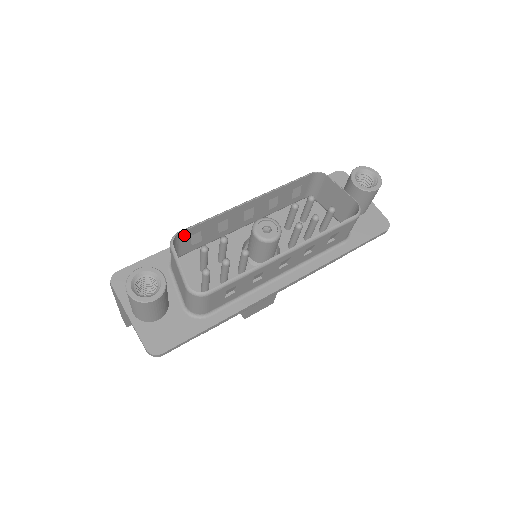
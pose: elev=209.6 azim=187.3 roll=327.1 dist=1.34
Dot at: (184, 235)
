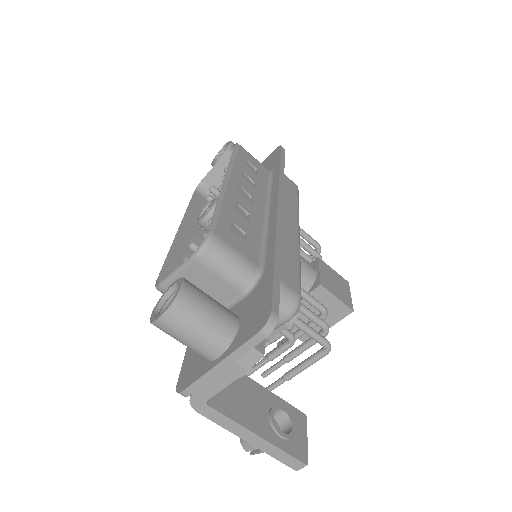
Dot at: occluded
